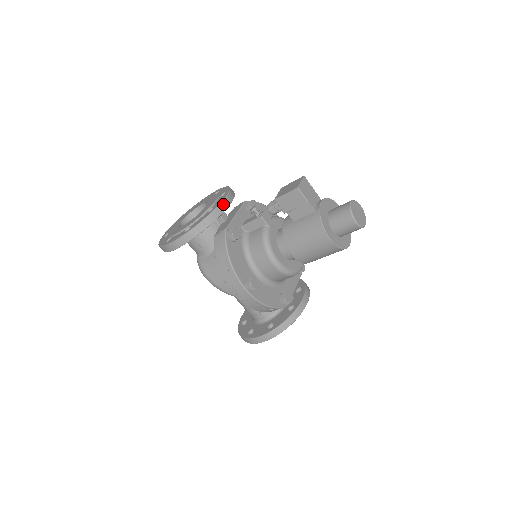
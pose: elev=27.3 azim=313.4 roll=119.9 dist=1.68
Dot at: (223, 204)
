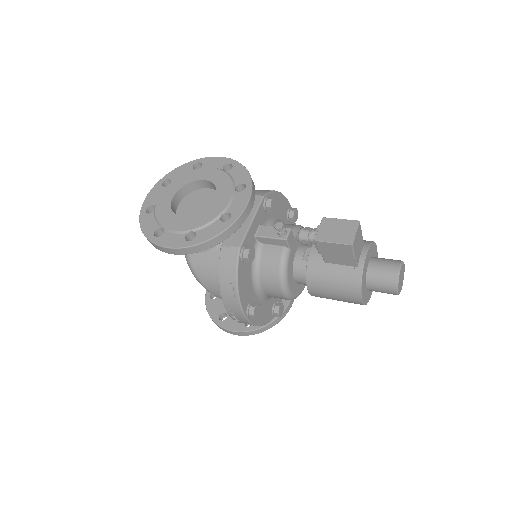
Dot at: (244, 214)
